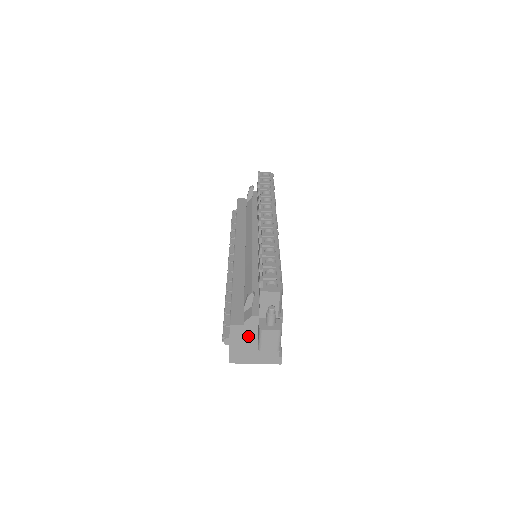
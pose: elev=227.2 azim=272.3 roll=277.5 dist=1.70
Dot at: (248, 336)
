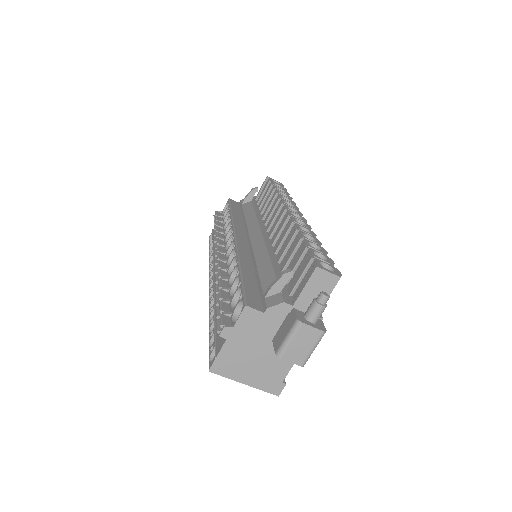
Dot at: (260, 334)
